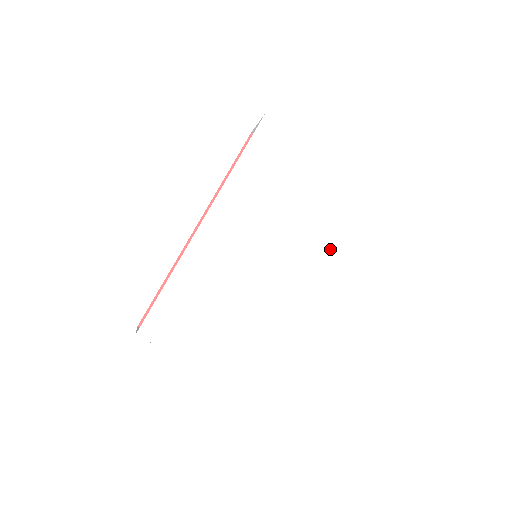
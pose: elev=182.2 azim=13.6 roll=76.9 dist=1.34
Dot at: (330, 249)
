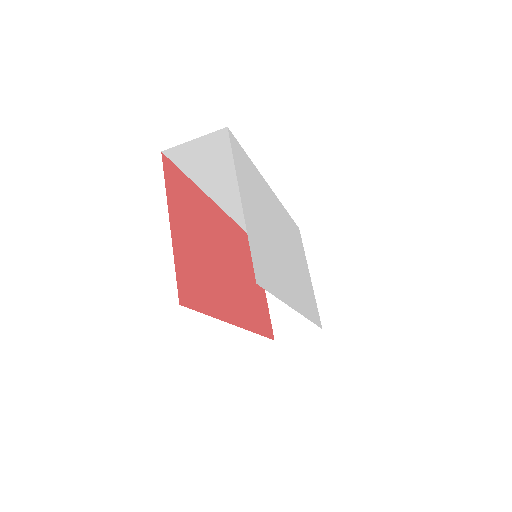
Dot at: (305, 309)
